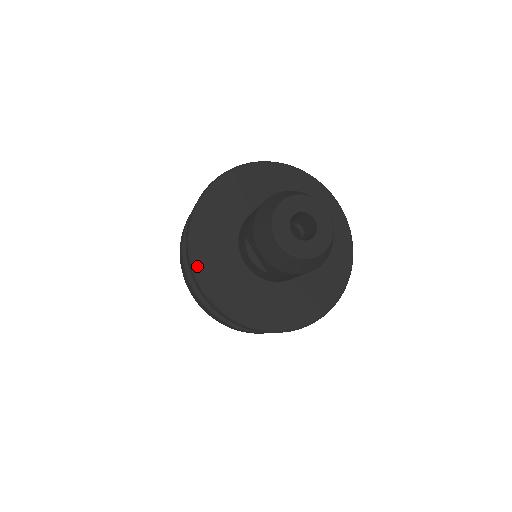
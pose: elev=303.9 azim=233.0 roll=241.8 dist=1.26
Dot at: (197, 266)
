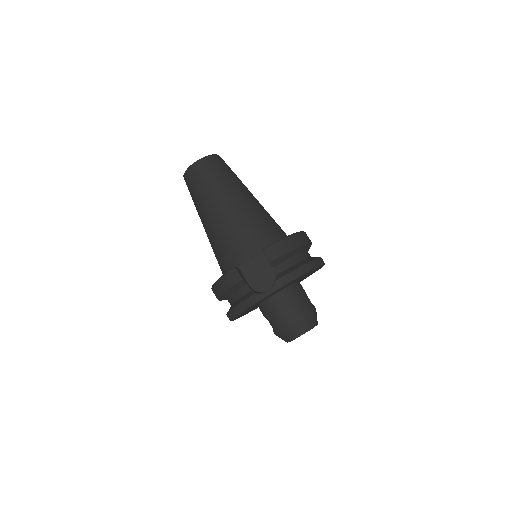
Dot at: occluded
